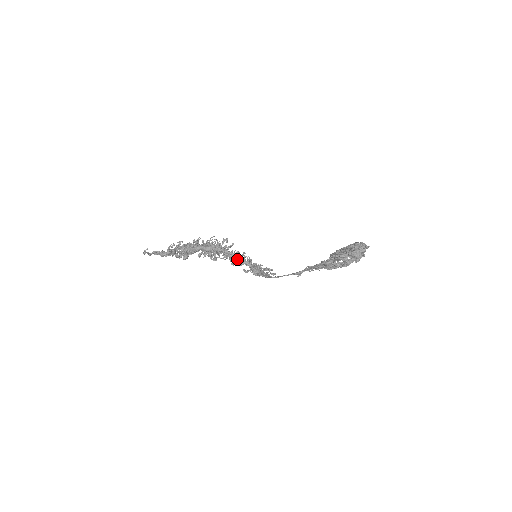
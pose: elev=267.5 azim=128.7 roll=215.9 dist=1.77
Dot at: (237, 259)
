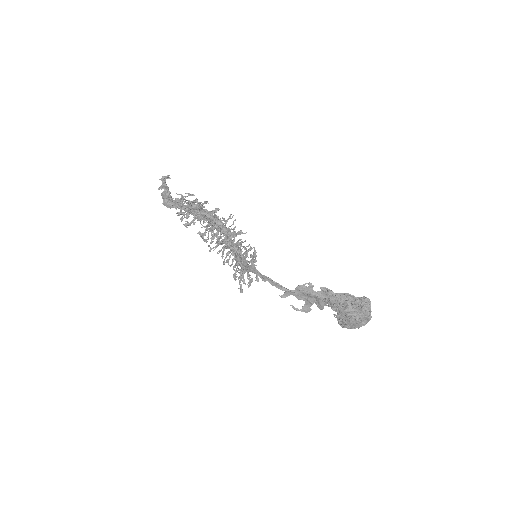
Dot at: (237, 244)
